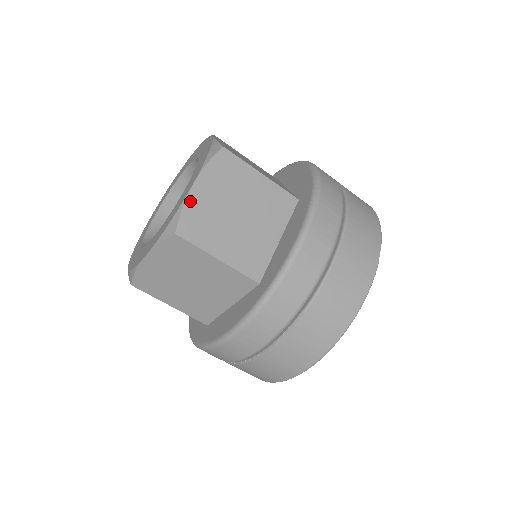
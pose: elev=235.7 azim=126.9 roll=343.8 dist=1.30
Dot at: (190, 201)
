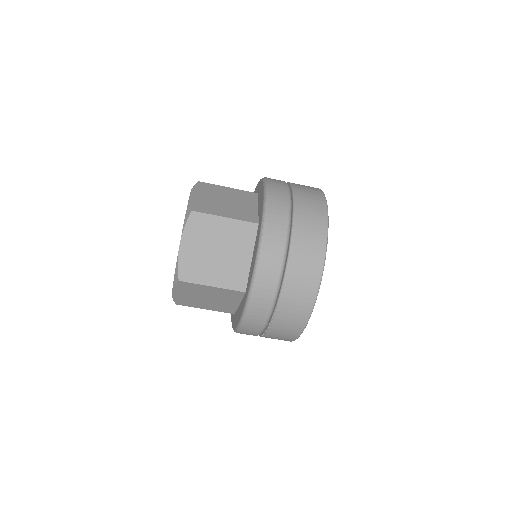
Dot at: (181, 257)
